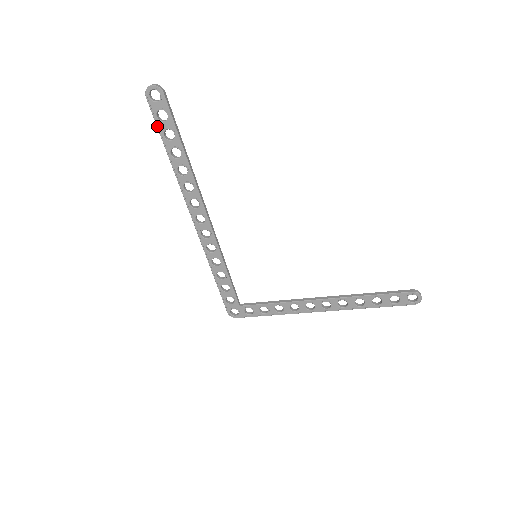
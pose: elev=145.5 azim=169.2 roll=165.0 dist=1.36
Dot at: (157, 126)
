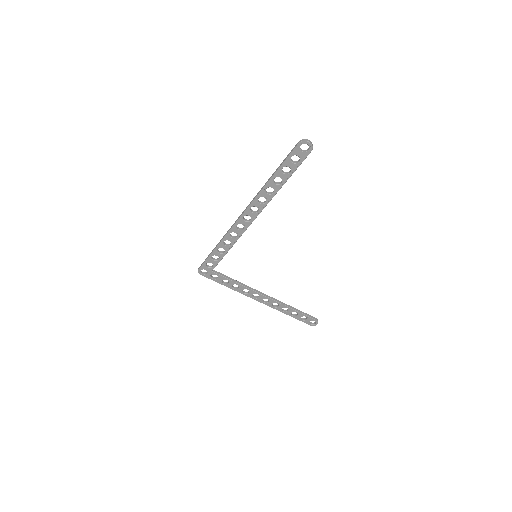
Dot at: (285, 161)
